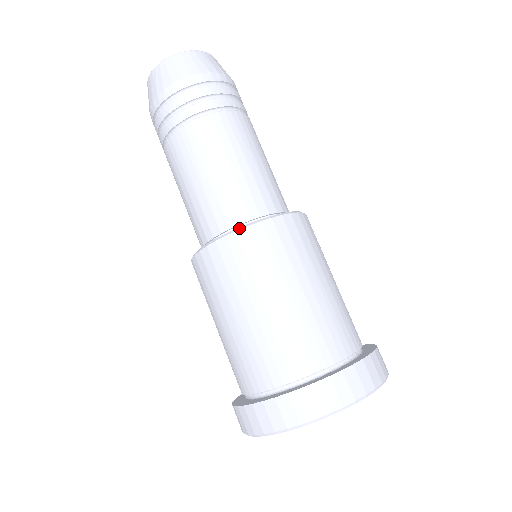
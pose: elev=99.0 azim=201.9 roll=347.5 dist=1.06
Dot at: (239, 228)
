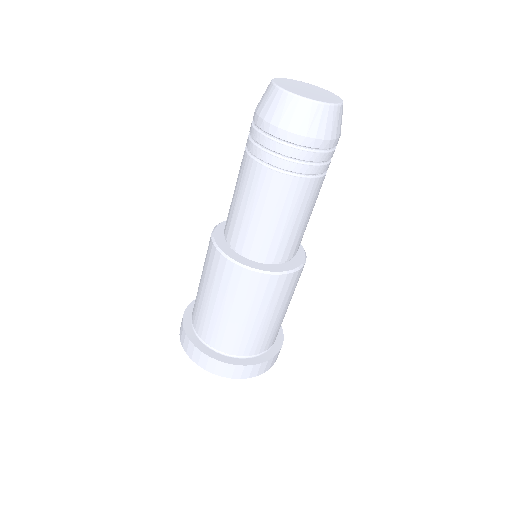
Dot at: (264, 272)
